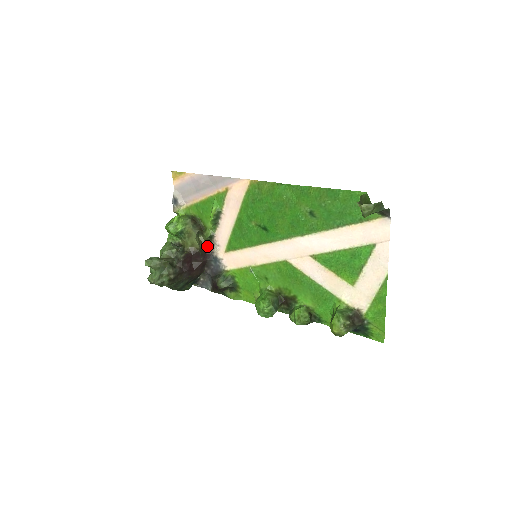
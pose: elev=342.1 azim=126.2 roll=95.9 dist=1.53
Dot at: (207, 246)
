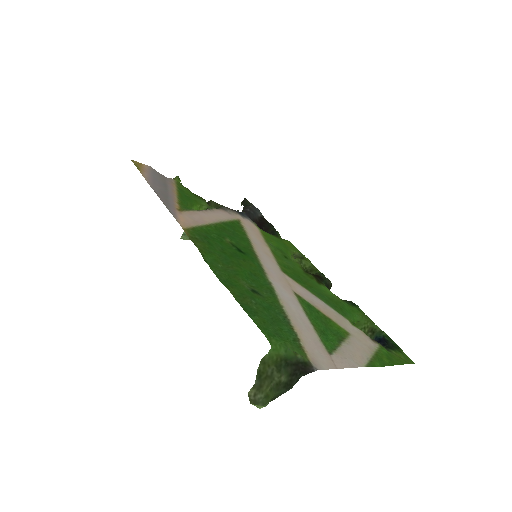
Dot at: occluded
